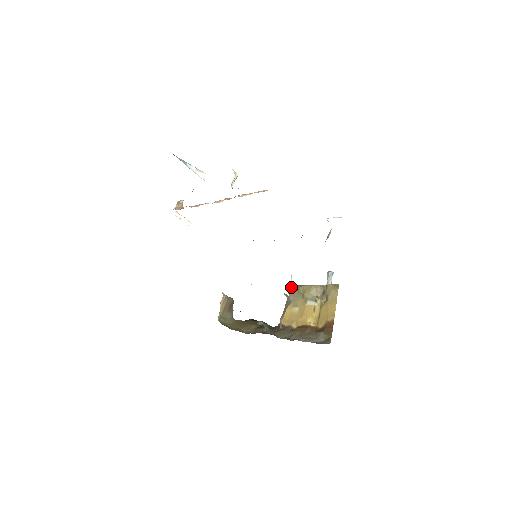
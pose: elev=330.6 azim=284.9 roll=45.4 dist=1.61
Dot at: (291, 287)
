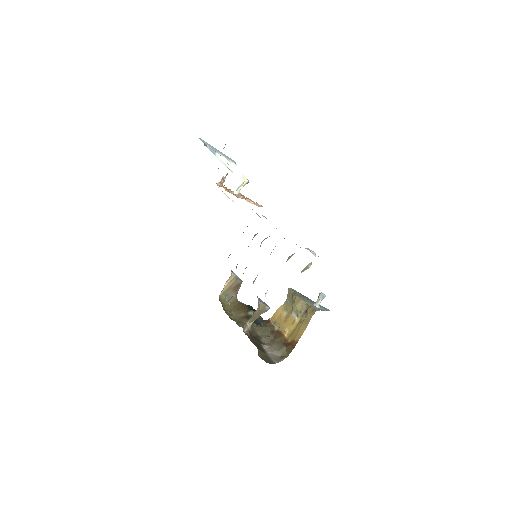
Dot at: (290, 291)
